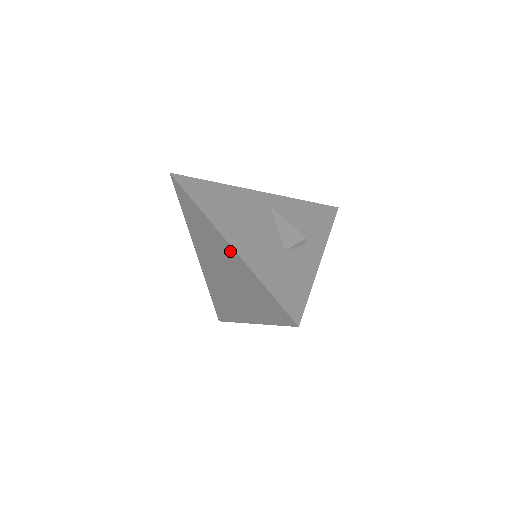
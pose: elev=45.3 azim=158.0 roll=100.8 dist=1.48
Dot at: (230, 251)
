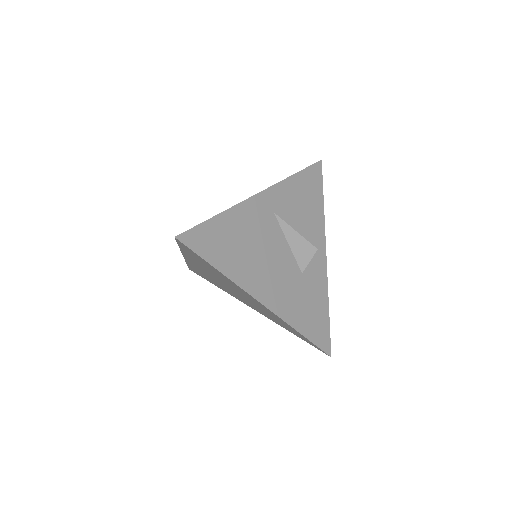
Dot at: (261, 305)
